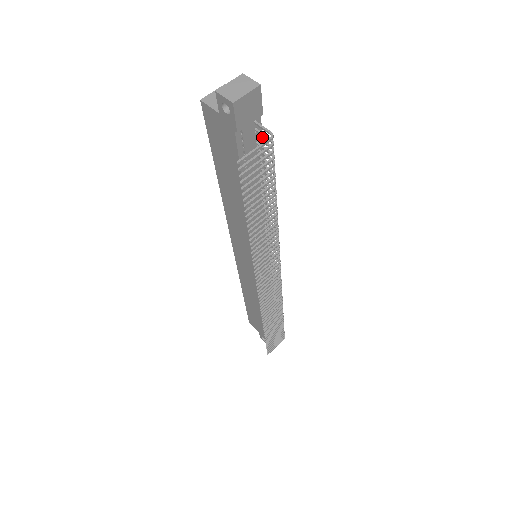
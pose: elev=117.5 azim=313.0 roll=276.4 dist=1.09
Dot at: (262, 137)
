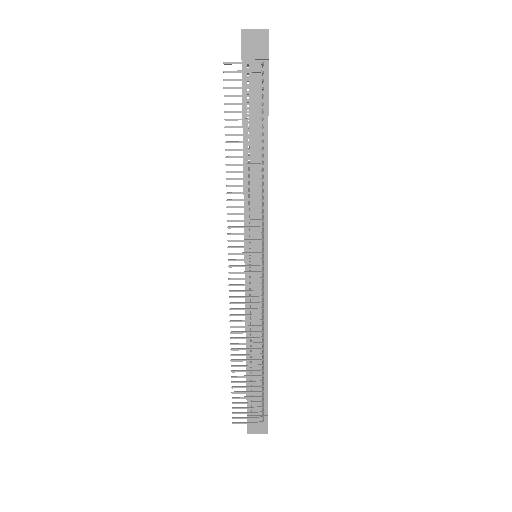
Dot at: (268, 86)
